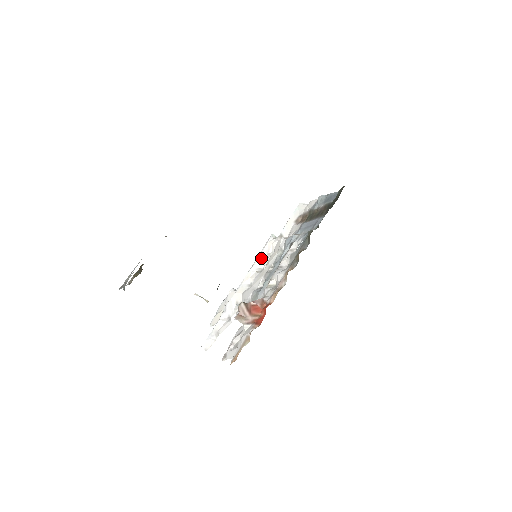
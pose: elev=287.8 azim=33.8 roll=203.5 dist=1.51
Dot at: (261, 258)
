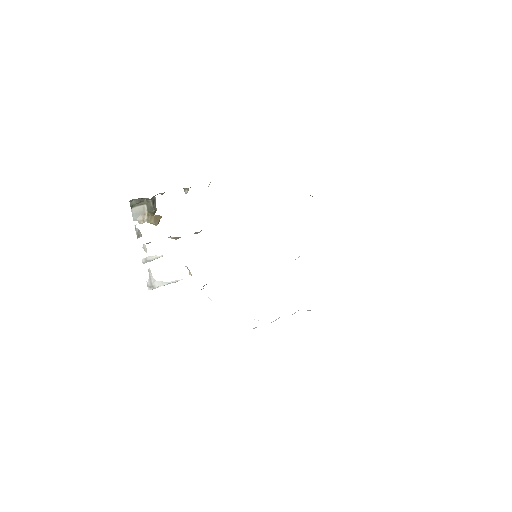
Dot at: occluded
